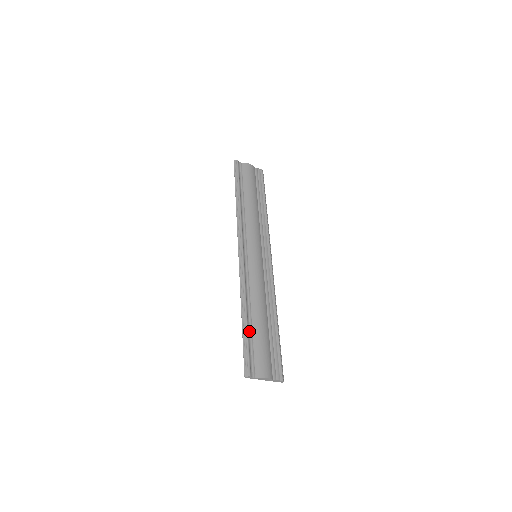
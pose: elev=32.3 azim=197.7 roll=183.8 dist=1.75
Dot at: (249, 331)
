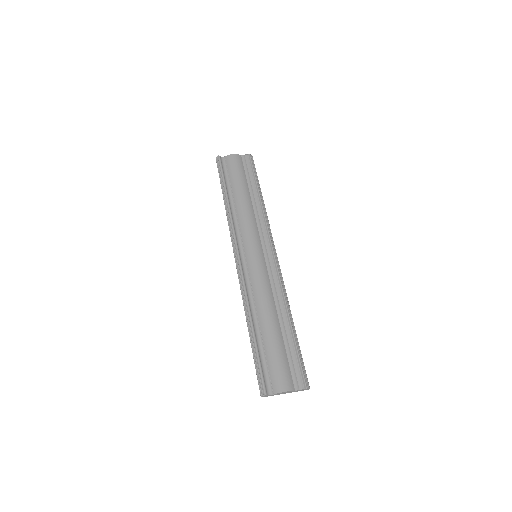
Dot at: (259, 344)
